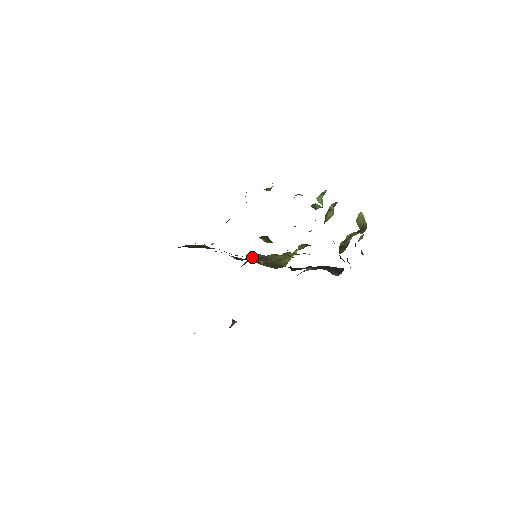
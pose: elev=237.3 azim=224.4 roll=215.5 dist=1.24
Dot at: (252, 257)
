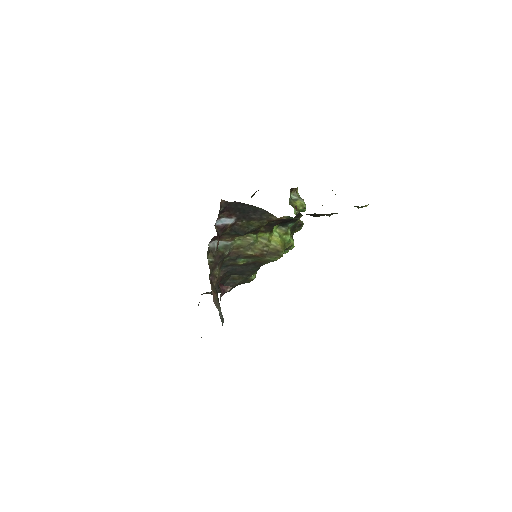
Dot at: (214, 245)
